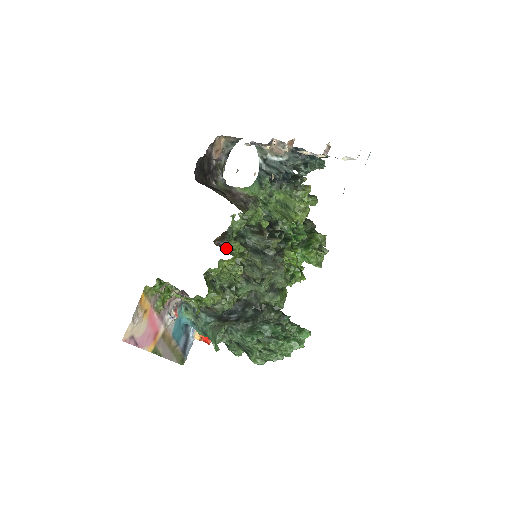
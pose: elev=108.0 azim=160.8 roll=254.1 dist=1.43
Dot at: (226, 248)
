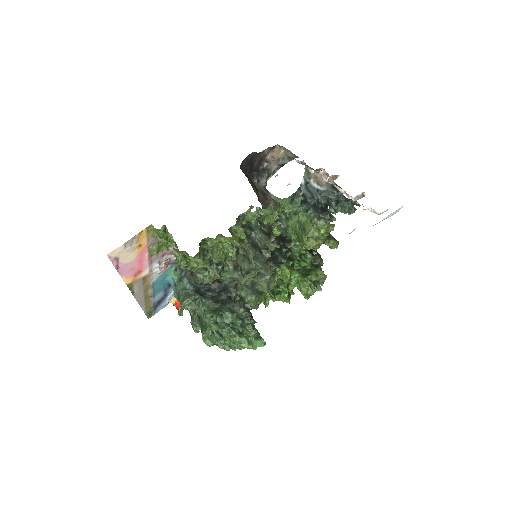
Dot at: (231, 228)
